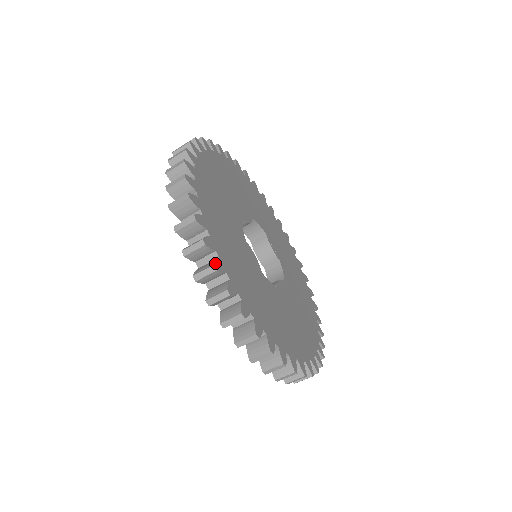
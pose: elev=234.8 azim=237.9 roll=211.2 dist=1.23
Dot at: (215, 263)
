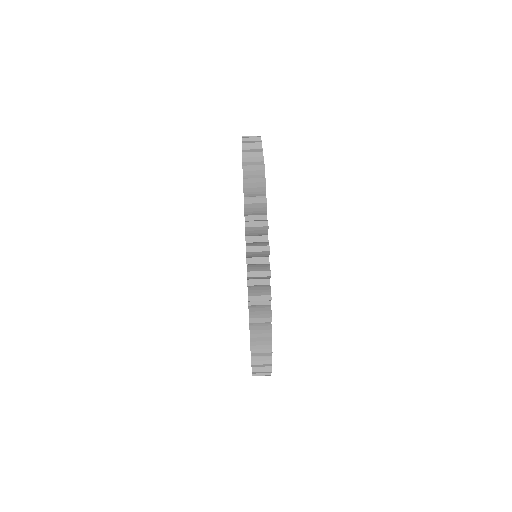
Dot at: (265, 179)
